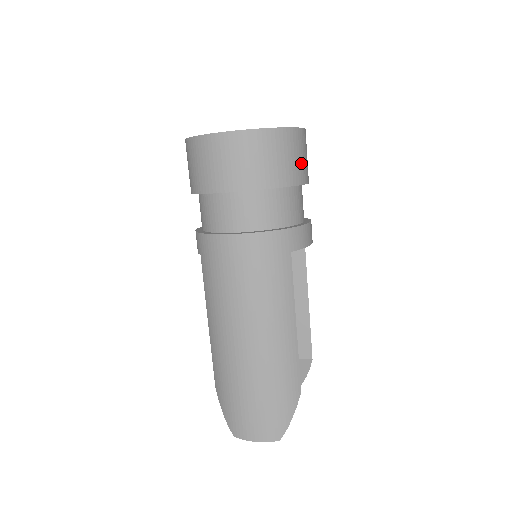
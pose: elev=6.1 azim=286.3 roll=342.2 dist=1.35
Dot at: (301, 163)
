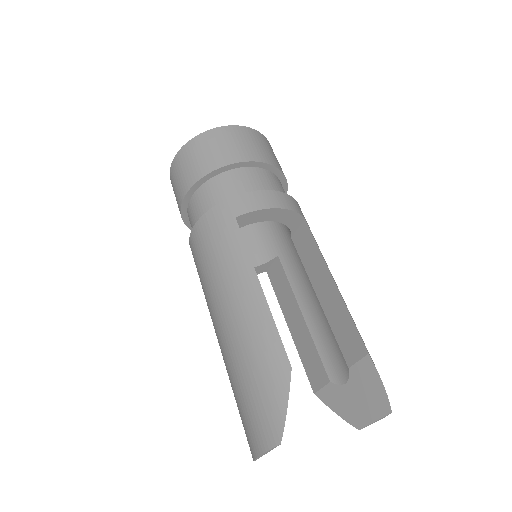
Dot at: (235, 148)
